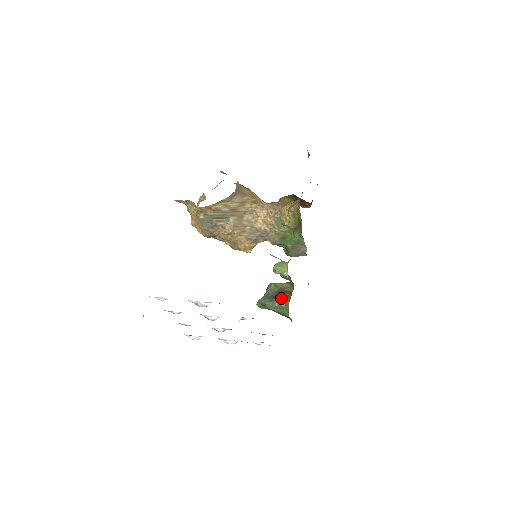
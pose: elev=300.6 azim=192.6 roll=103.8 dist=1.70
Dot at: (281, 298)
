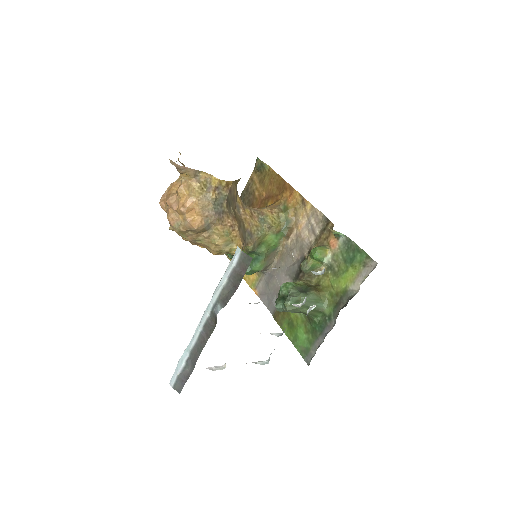
Dot at: (316, 290)
